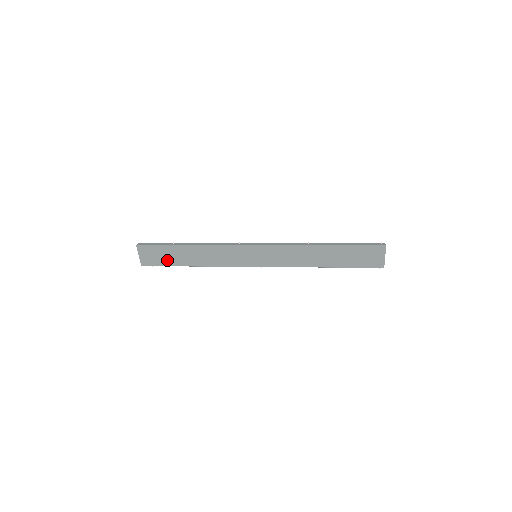
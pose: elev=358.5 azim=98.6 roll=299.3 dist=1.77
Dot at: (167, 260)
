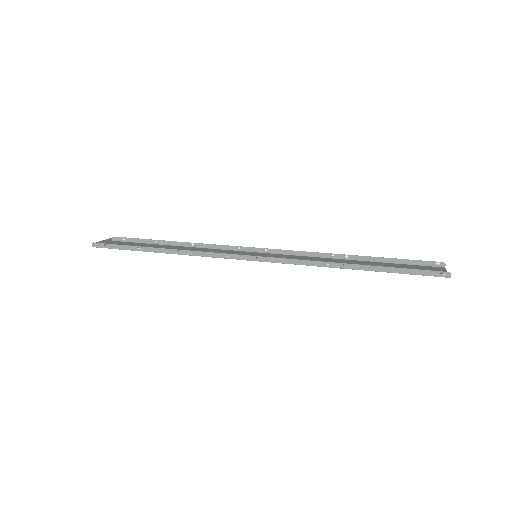
Dot at: (140, 245)
